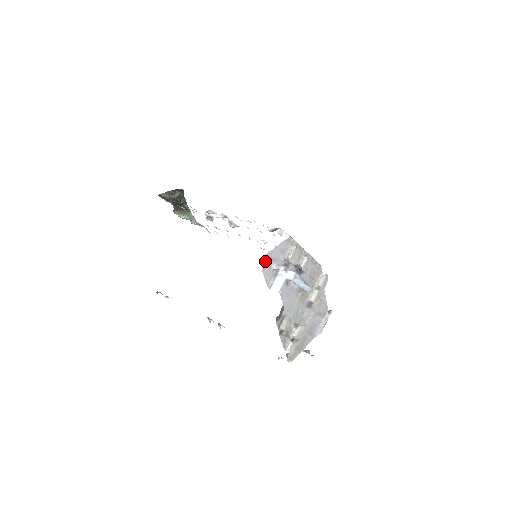
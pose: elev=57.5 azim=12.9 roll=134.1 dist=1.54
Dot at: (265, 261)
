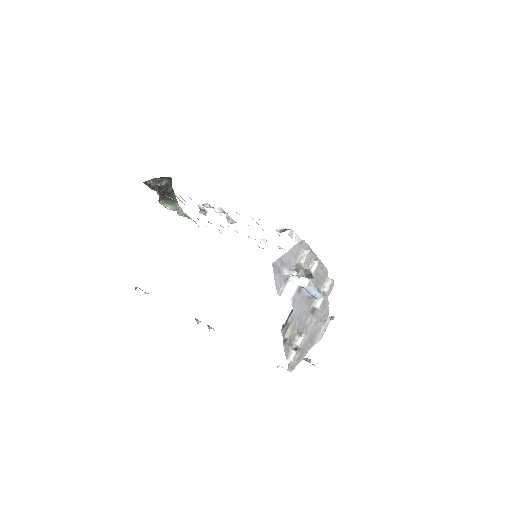
Dot at: (277, 266)
